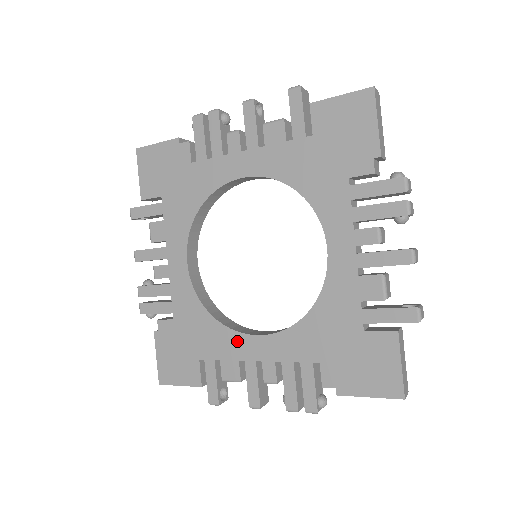
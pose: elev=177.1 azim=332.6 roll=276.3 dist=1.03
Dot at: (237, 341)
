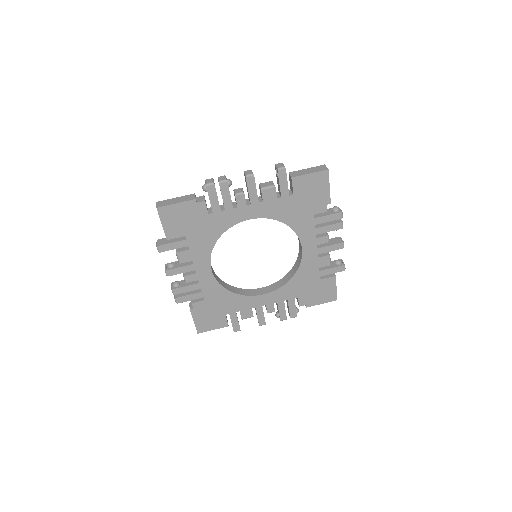
Dot at: (250, 300)
